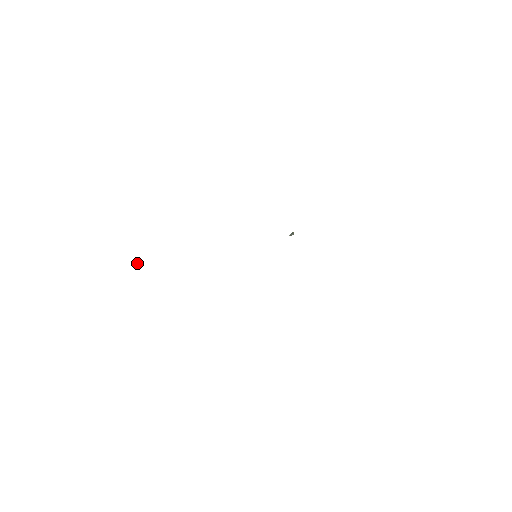
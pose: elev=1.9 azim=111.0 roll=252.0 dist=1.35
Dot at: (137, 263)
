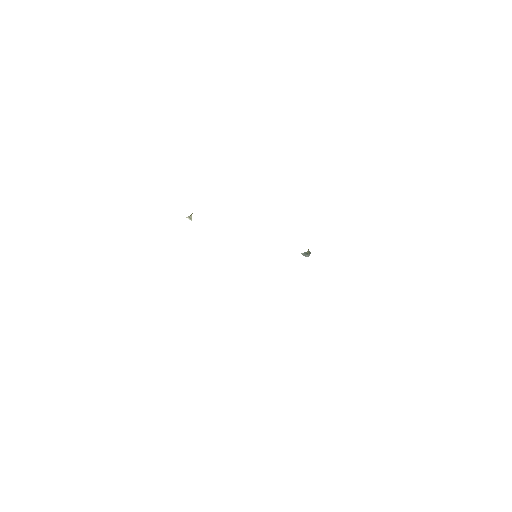
Dot at: (189, 218)
